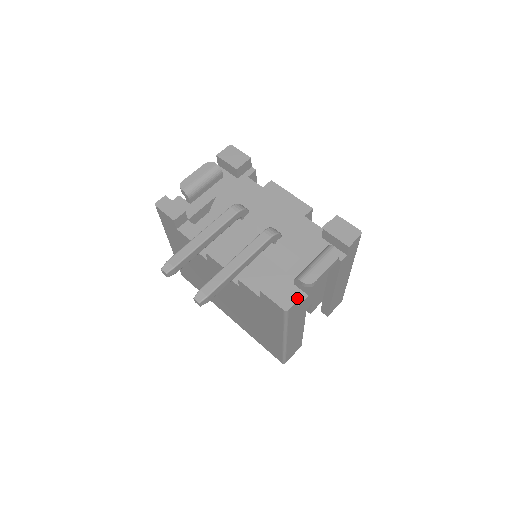
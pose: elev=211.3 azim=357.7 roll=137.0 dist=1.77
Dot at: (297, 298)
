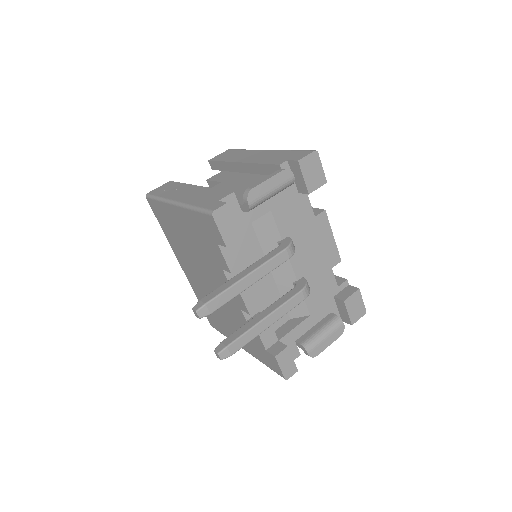
Dot at: (292, 356)
